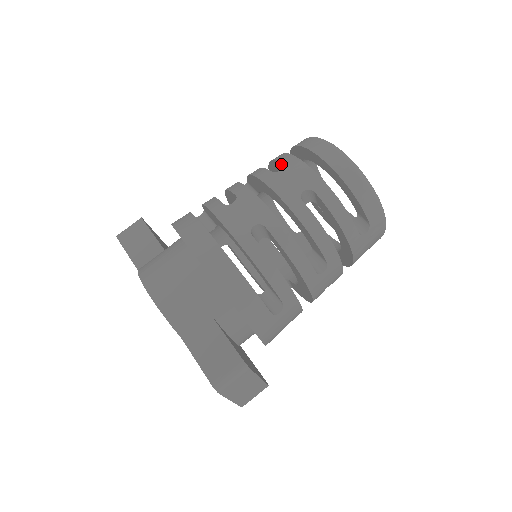
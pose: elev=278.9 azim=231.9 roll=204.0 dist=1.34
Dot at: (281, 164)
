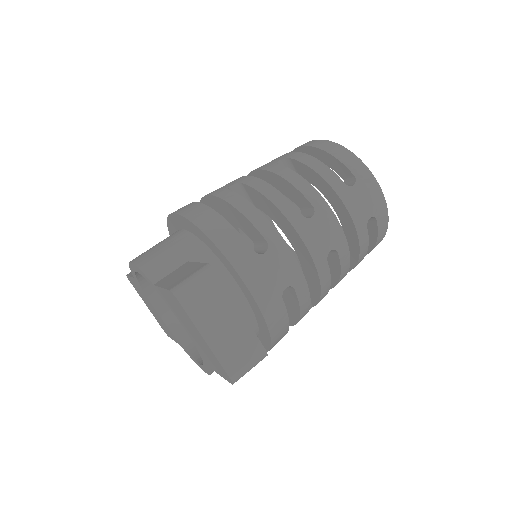
Dot at: occluded
